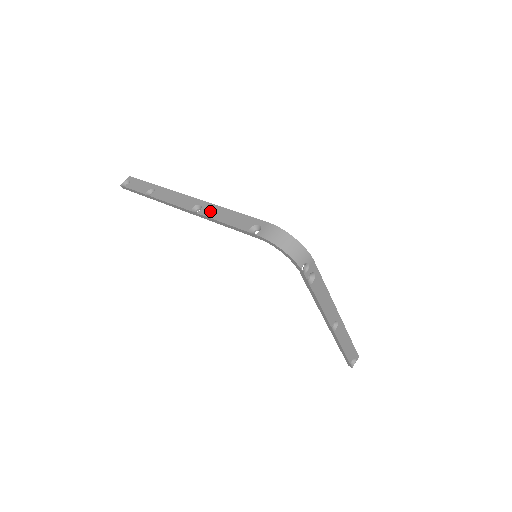
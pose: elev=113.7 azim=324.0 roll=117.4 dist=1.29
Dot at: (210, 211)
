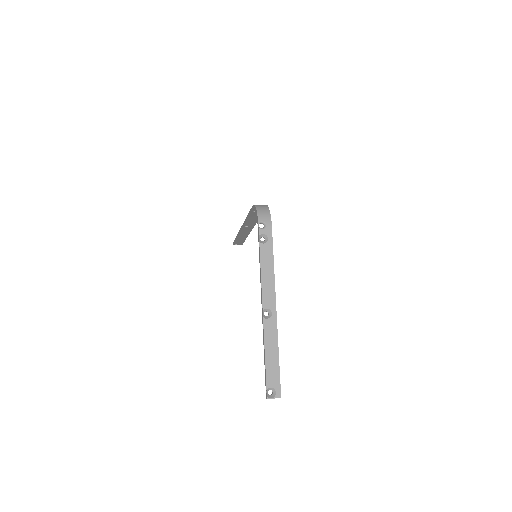
Dot at: occluded
